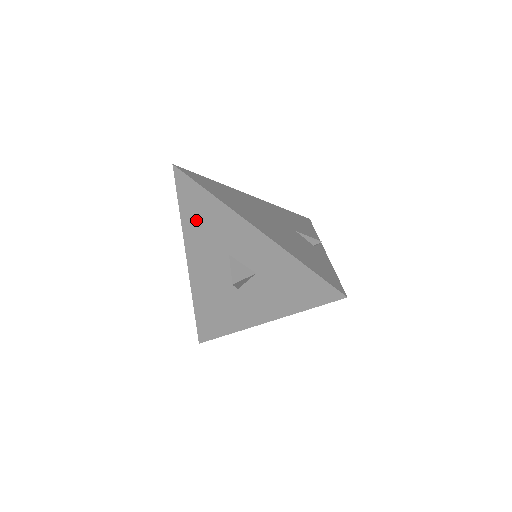
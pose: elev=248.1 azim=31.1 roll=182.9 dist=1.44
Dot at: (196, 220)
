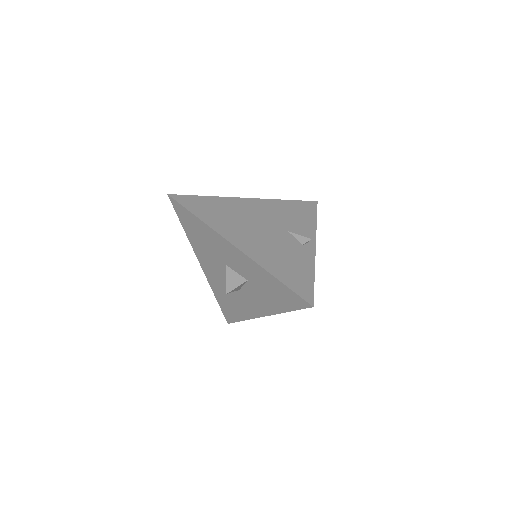
Dot at: (196, 237)
